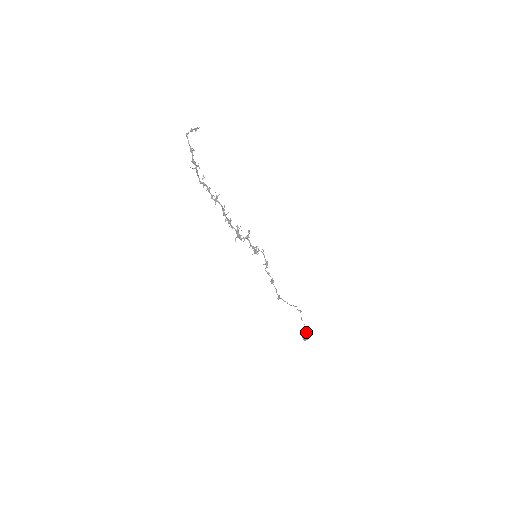
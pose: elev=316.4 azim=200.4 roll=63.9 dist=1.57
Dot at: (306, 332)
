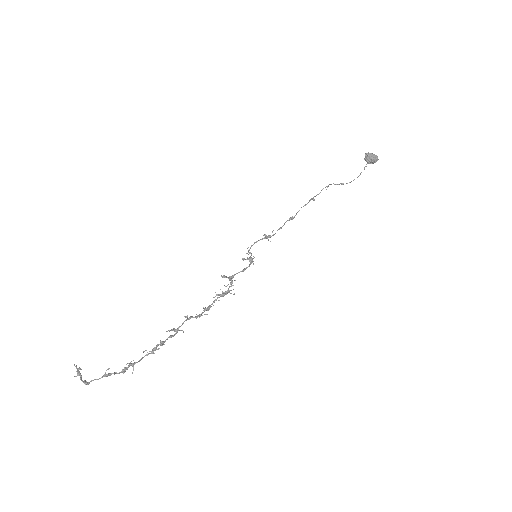
Dot at: (367, 159)
